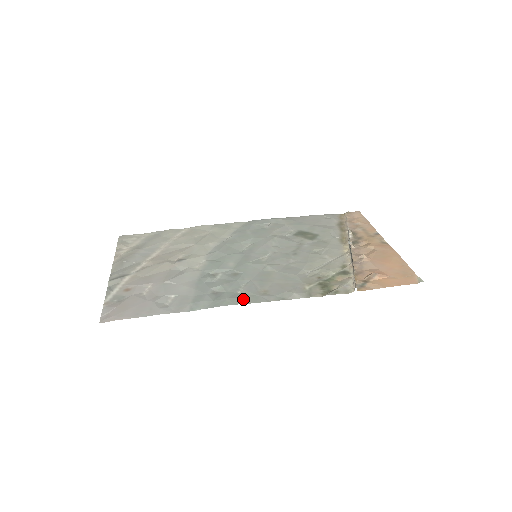
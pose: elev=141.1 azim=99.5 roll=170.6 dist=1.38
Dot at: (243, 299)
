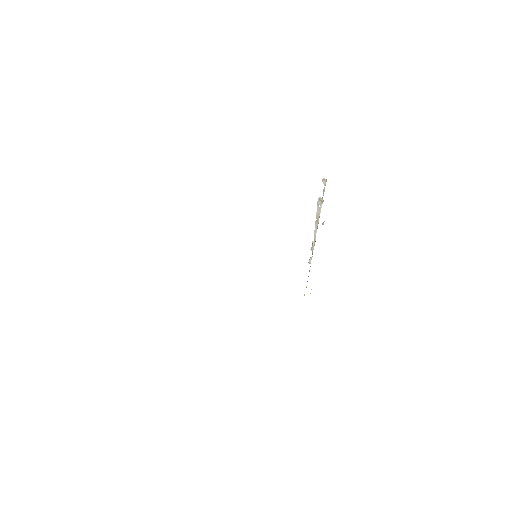
Dot at: occluded
